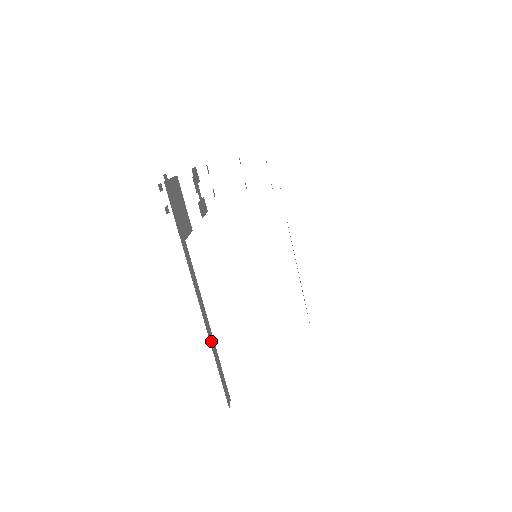
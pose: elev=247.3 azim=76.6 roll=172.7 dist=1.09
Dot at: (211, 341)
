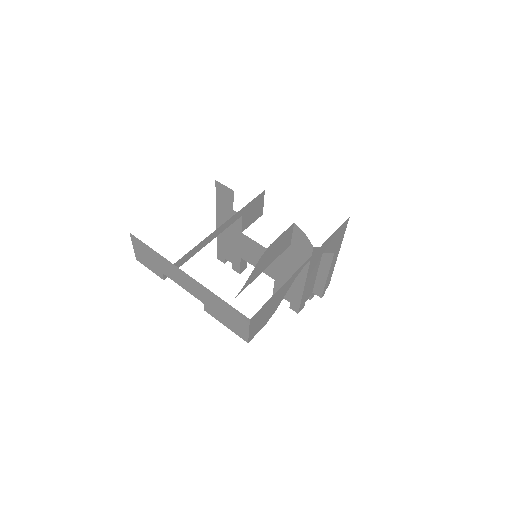
Dot at: (199, 246)
